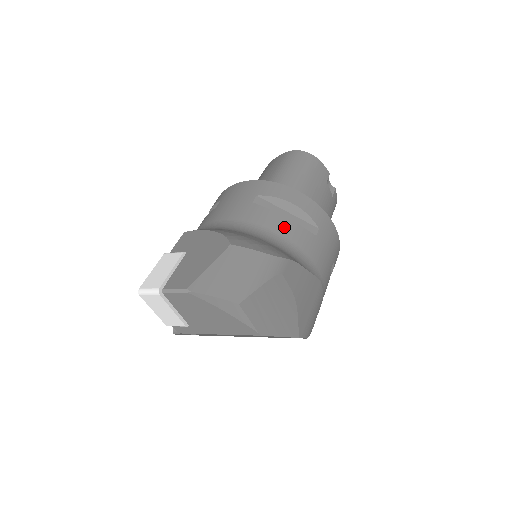
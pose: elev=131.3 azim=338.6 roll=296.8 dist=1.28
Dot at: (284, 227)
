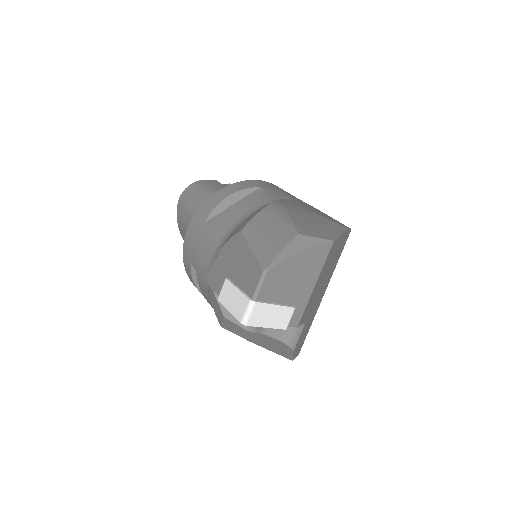
Dot at: (245, 206)
